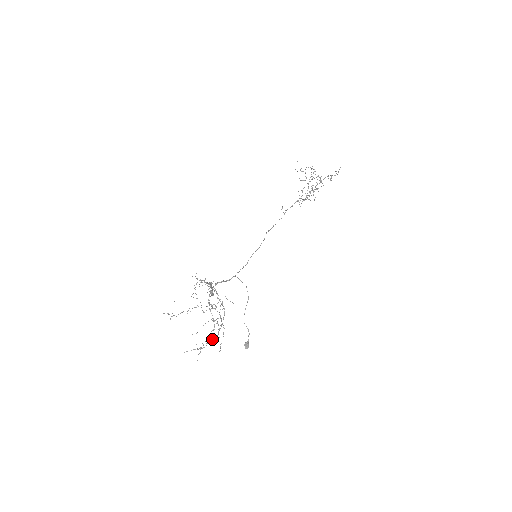
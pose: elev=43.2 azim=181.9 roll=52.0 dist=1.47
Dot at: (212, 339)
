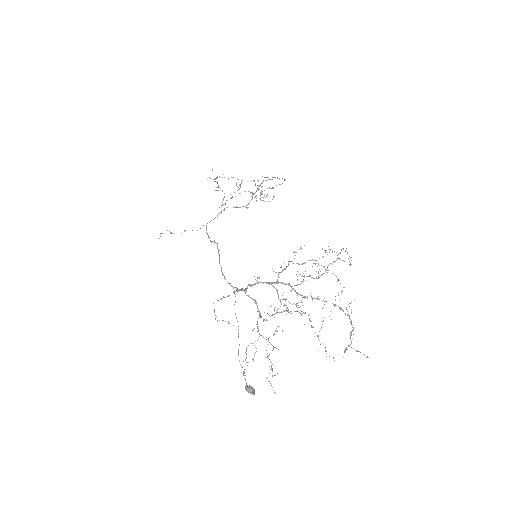
Dot at: (352, 330)
